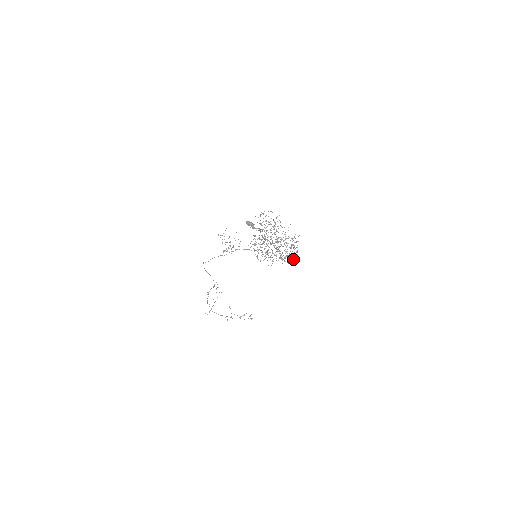
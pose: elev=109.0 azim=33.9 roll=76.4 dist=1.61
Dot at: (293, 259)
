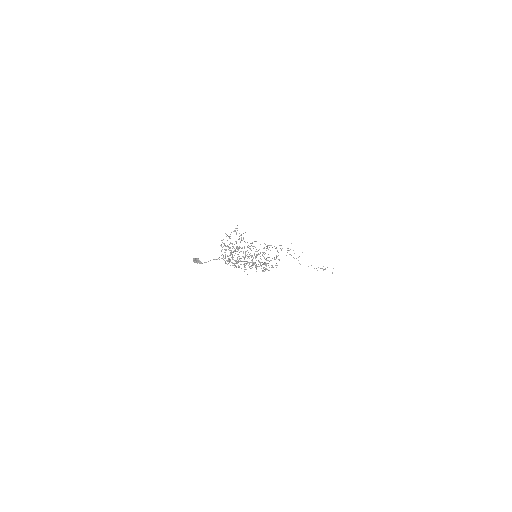
Dot at: (265, 270)
